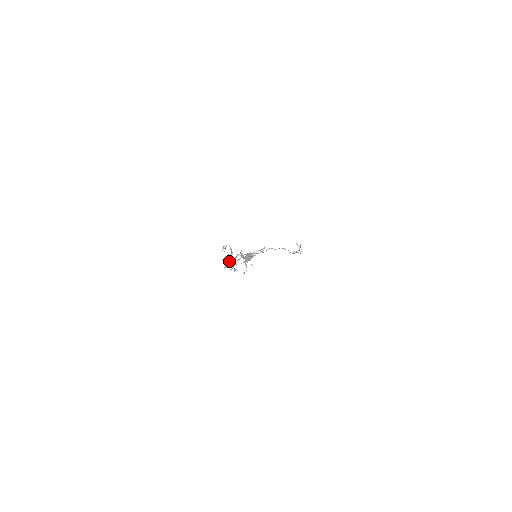
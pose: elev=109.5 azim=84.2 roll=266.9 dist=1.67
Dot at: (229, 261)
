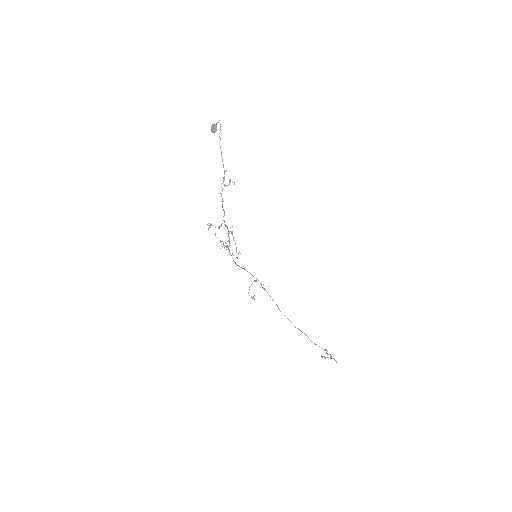
Dot at: (228, 248)
